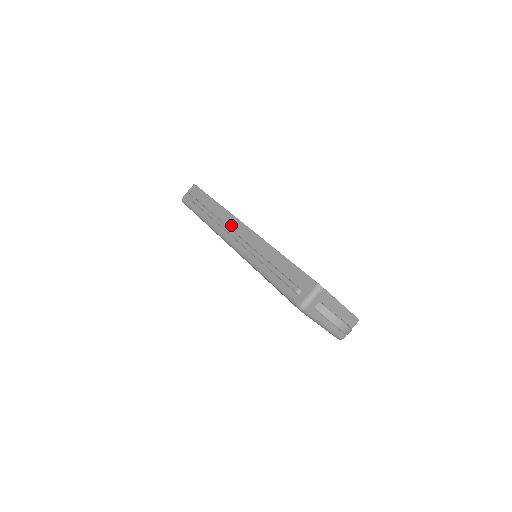
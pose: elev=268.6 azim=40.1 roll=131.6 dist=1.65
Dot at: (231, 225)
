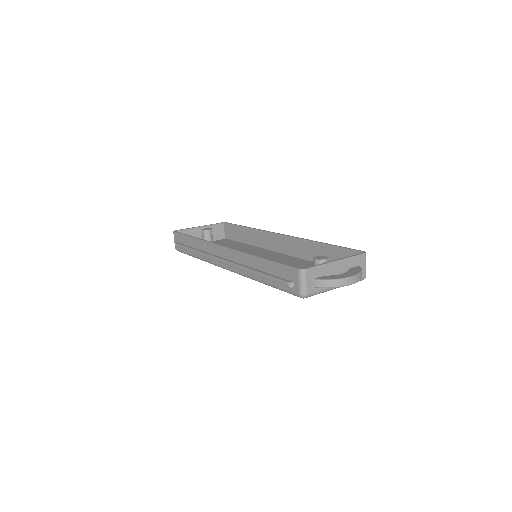
Dot at: (216, 253)
